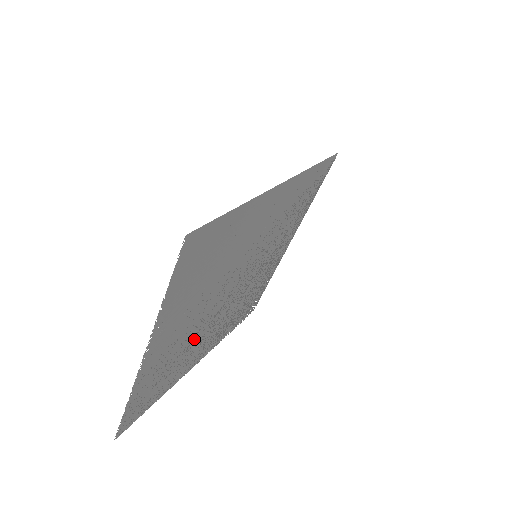
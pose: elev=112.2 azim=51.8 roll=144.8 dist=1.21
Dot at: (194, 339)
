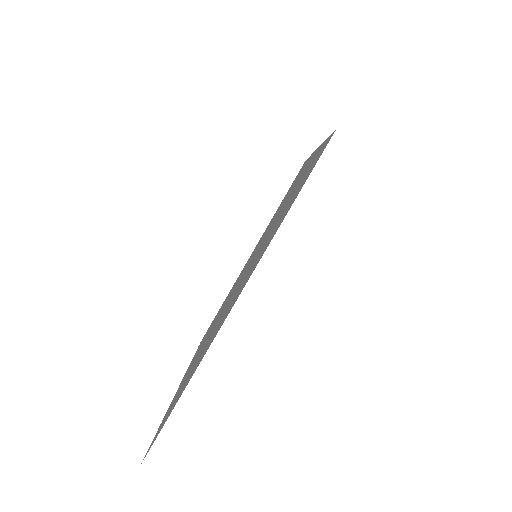
Dot at: (228, 297)
